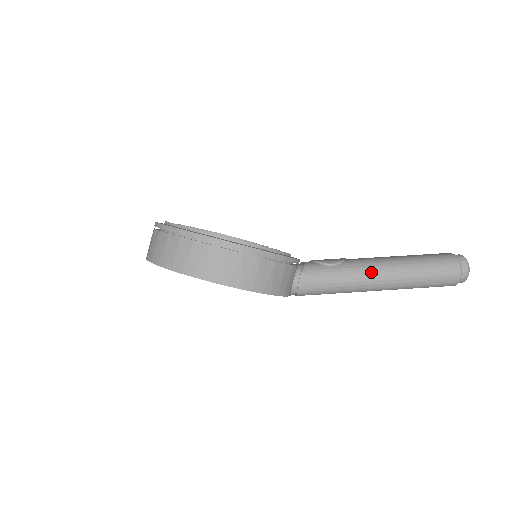
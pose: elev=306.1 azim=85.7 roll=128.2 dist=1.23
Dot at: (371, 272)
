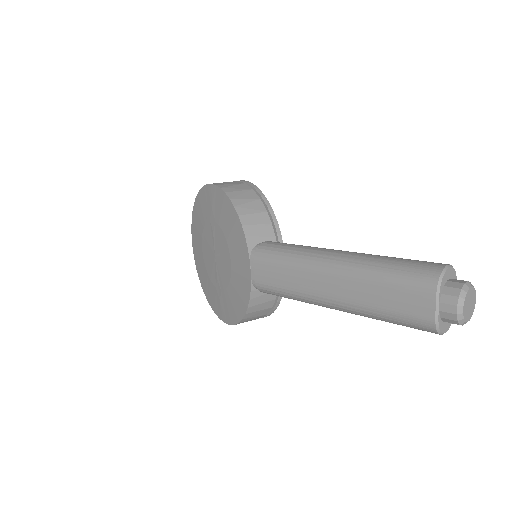
Dot at: (335, 250)
